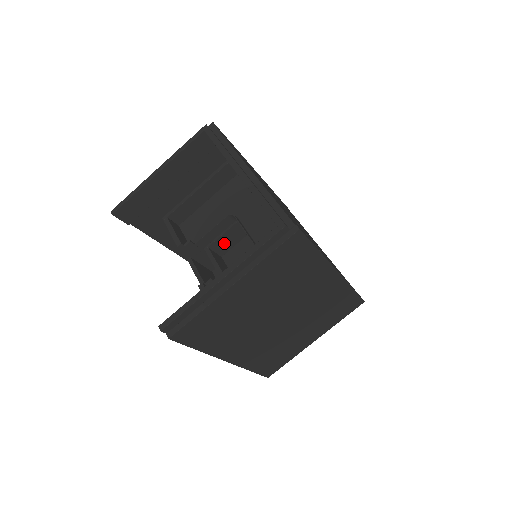
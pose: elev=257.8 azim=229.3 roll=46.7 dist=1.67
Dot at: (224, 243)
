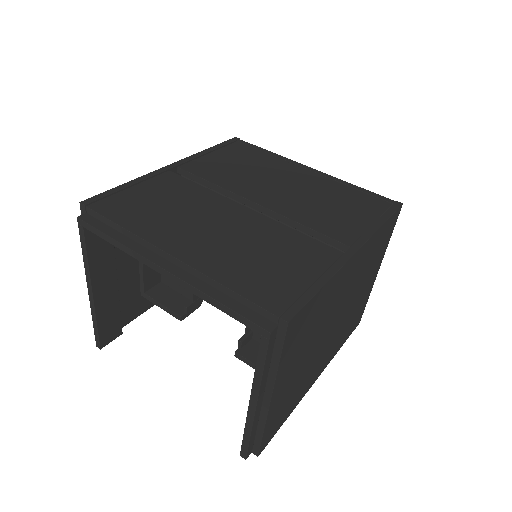
Dot at: occluded
